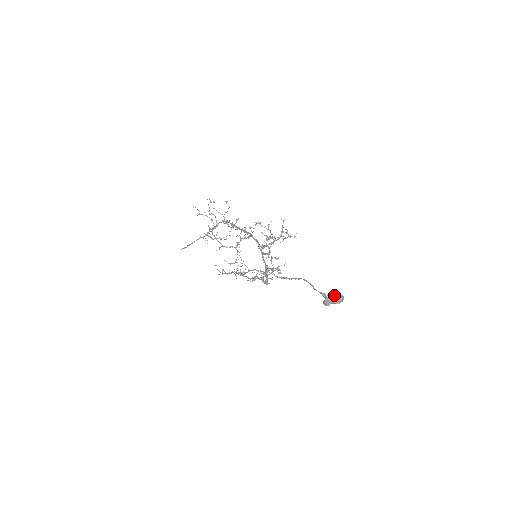
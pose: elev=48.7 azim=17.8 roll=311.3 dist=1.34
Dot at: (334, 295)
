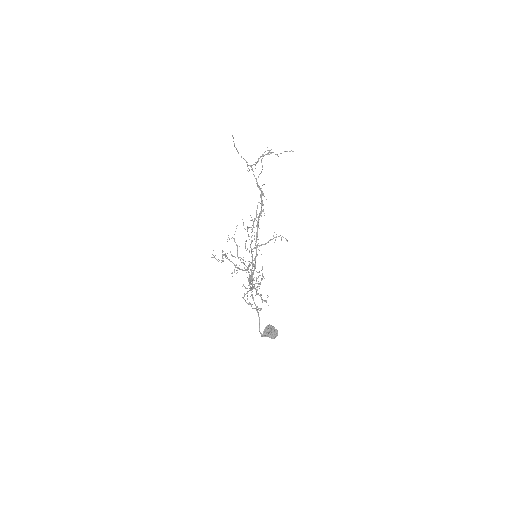
Dot at: (272, 333)
